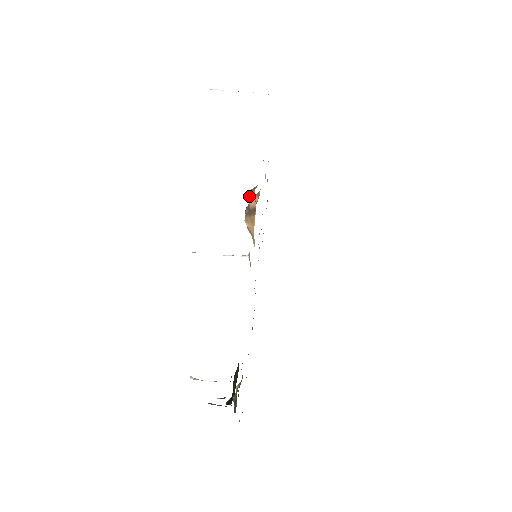
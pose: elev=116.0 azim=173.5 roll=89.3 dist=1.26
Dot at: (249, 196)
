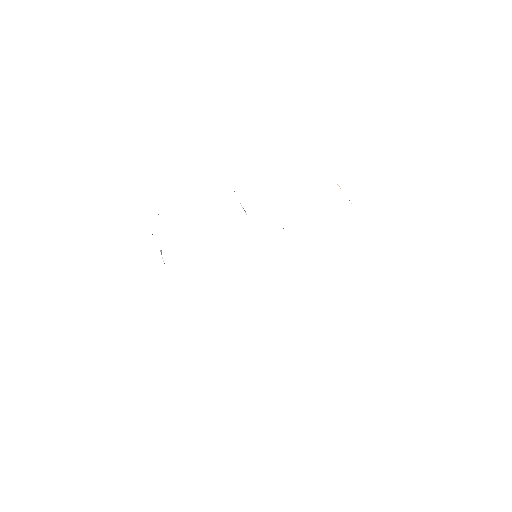
Dot at: occluded
